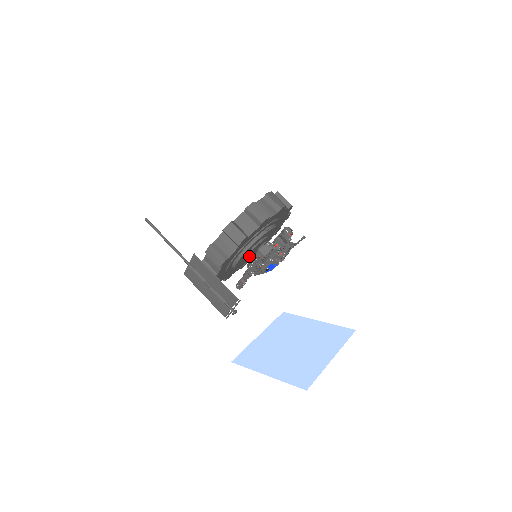
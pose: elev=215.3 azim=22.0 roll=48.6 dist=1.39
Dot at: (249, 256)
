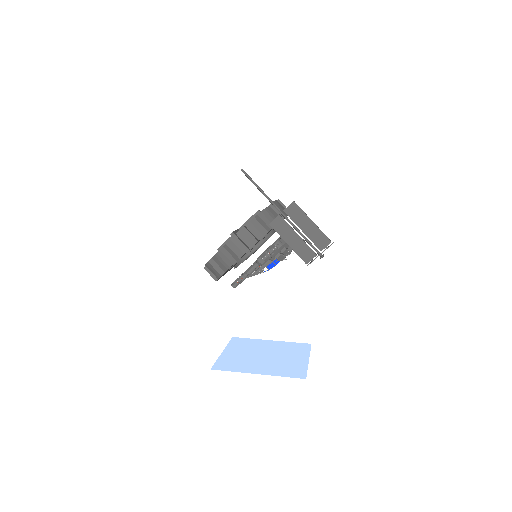
Dot at: occluded
